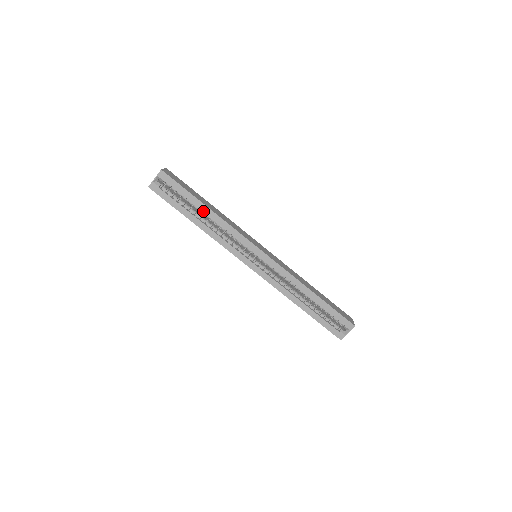
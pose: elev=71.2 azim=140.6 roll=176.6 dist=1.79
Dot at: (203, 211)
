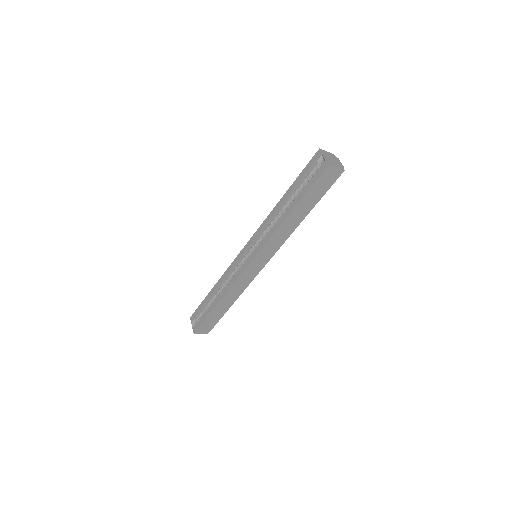
Dot at: (213, 293)
